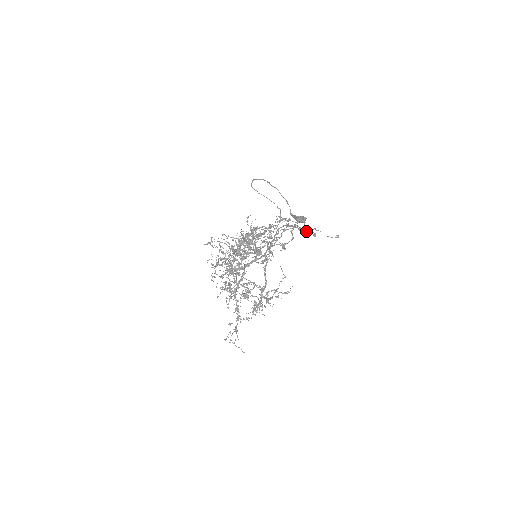
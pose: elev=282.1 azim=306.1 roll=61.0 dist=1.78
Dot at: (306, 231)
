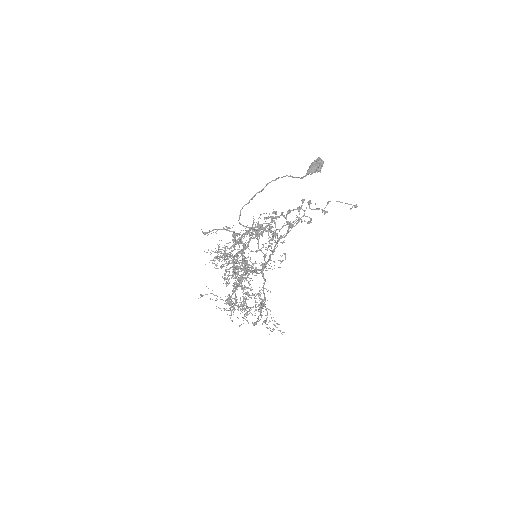
Dot at: occluded
